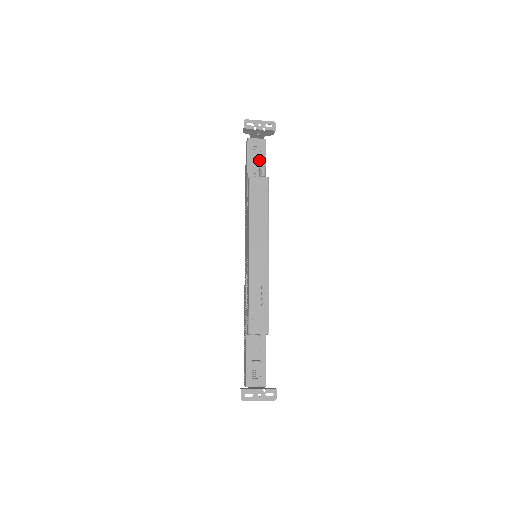
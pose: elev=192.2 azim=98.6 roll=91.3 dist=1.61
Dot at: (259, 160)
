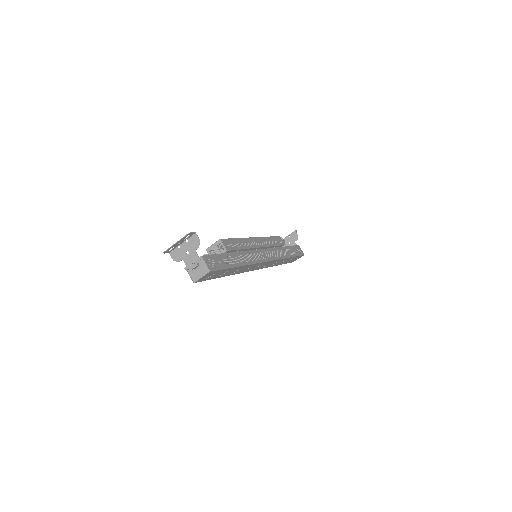
Dot at: occluded
